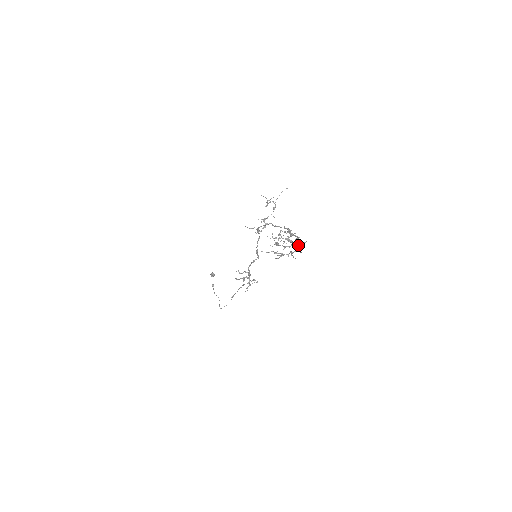
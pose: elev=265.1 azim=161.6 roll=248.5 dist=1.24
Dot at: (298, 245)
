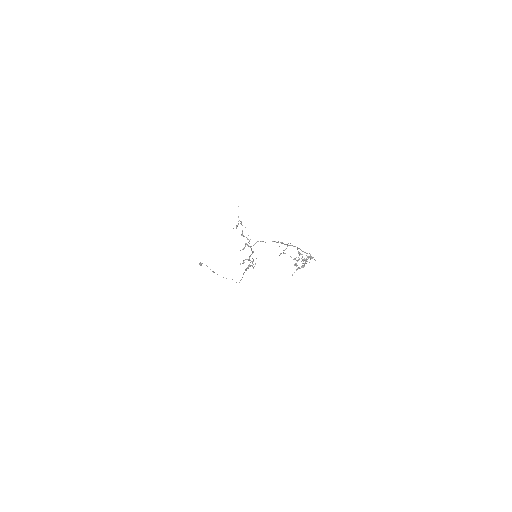
Dot at: (310, 258)
